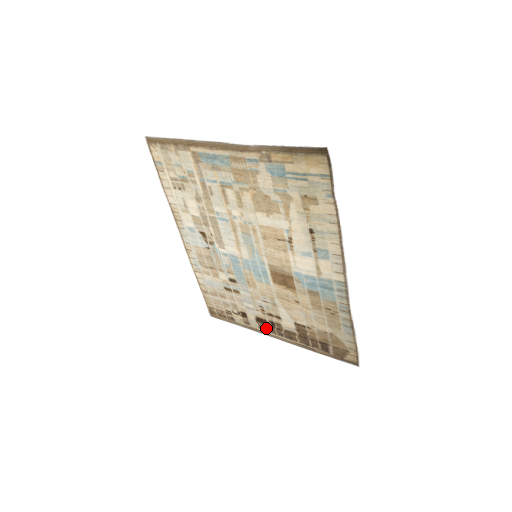
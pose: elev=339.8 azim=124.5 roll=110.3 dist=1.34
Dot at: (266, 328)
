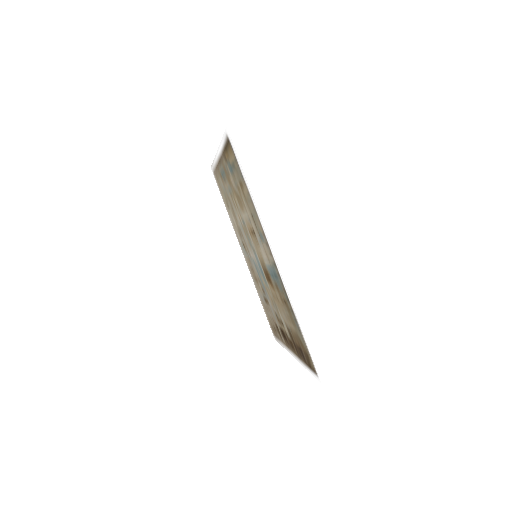
Dot at: (286, 341)
